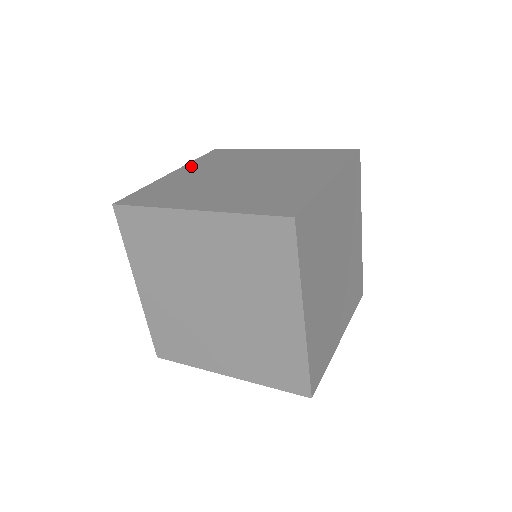
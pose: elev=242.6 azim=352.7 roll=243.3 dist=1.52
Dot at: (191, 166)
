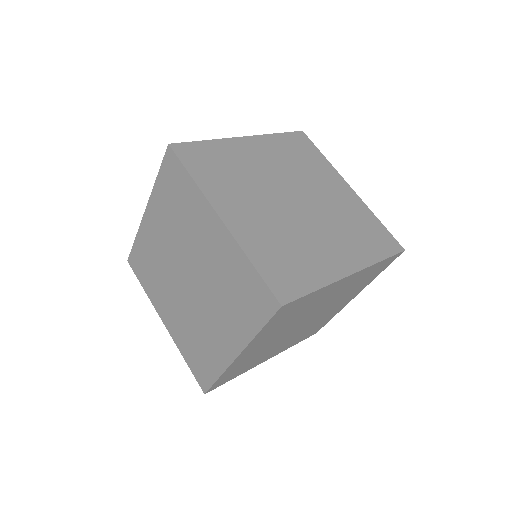
Dot at: occluded
